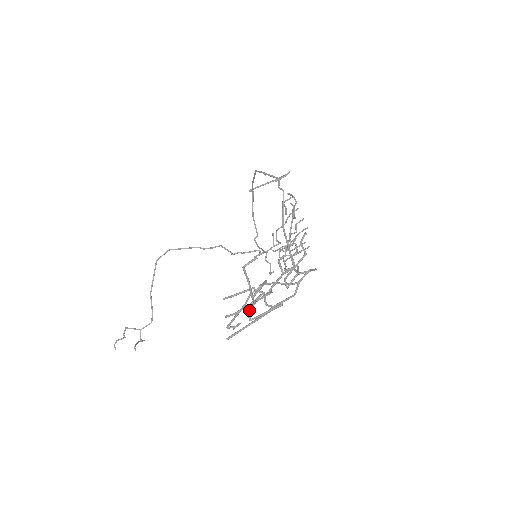
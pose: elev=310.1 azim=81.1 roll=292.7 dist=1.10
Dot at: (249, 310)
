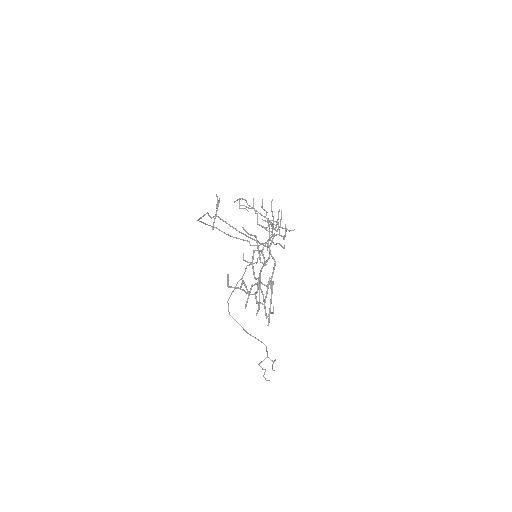
Dot at: (256, 302)
